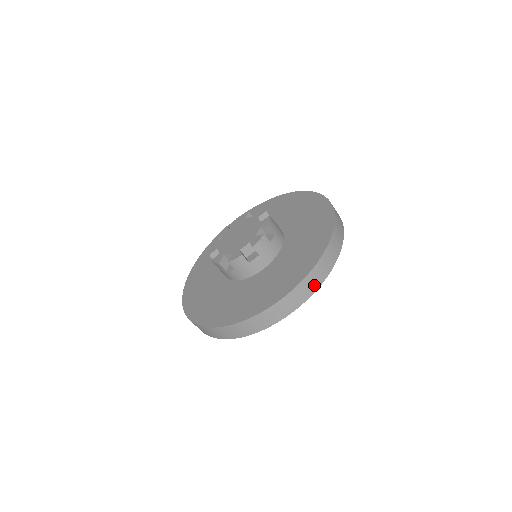
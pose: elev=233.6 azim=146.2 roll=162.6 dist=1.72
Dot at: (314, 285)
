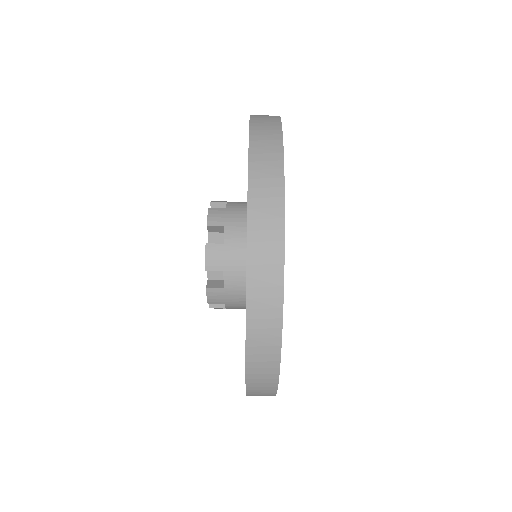
Dot at: (273, 146)
